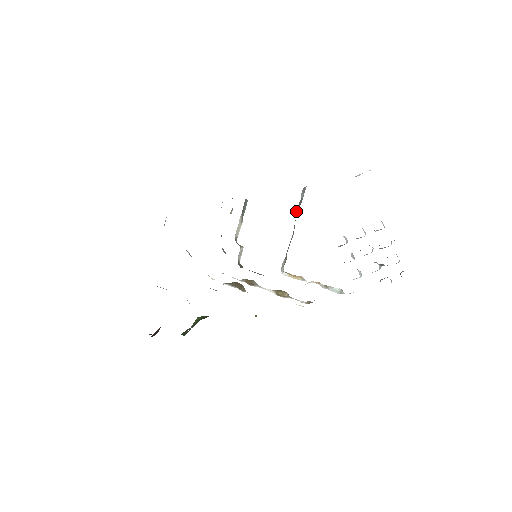
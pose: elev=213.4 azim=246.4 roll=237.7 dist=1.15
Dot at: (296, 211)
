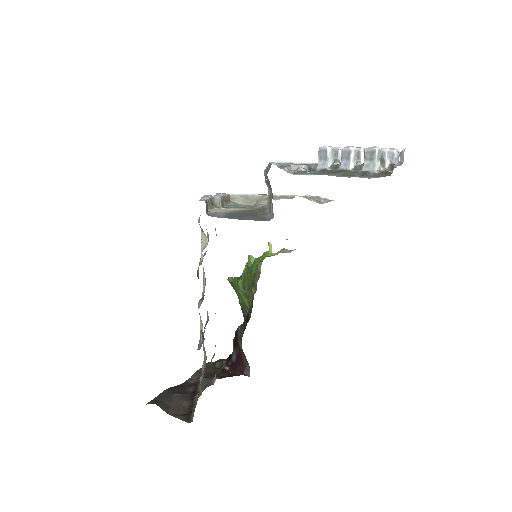
Dot at: (265, 182)
